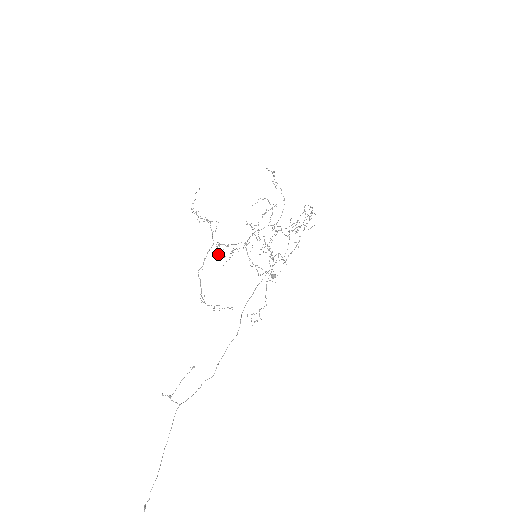
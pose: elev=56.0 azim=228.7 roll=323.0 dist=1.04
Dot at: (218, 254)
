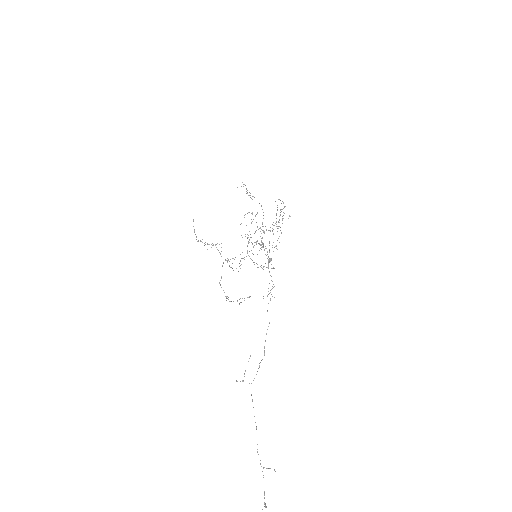
Dot at: occluded
